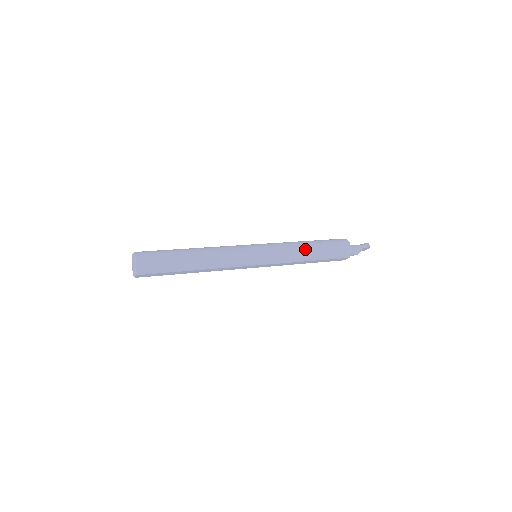
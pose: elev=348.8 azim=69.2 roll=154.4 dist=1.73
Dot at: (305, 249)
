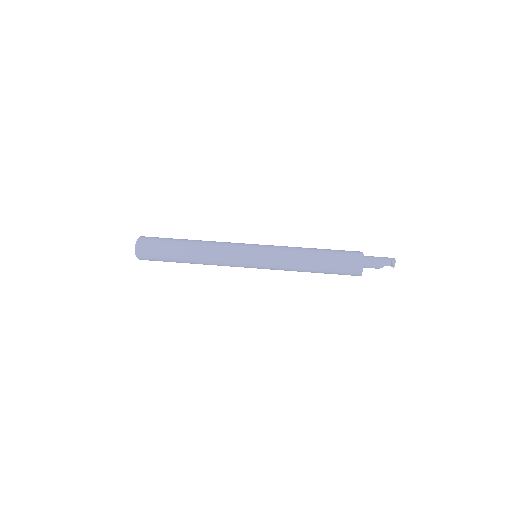
Dot at: (306, 264)
